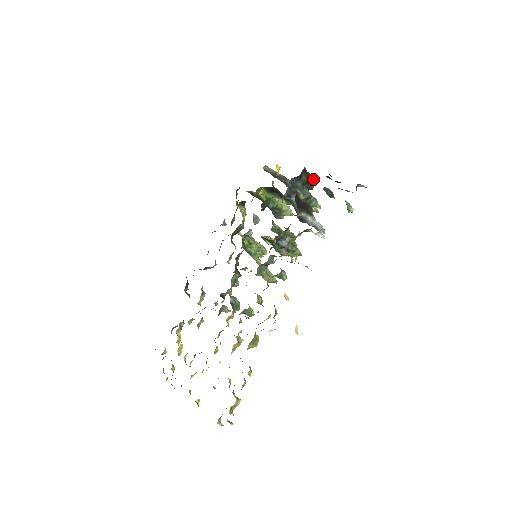
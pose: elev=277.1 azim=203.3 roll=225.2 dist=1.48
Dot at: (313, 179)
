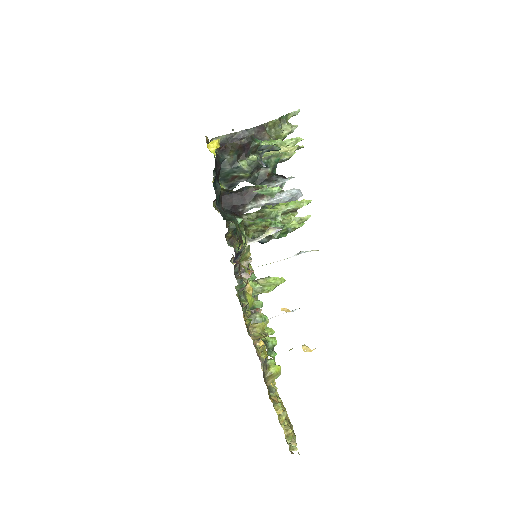
Dot at: (245, 141)
